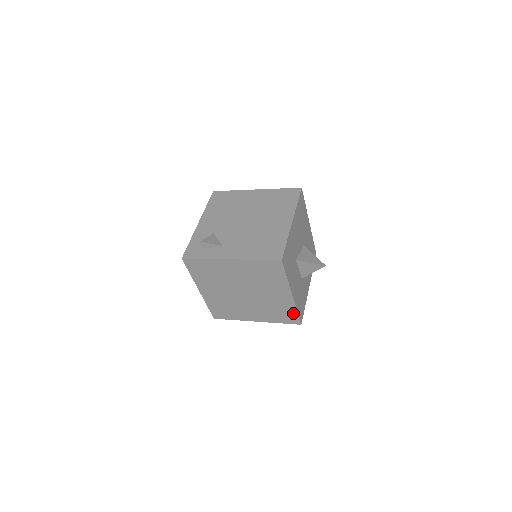
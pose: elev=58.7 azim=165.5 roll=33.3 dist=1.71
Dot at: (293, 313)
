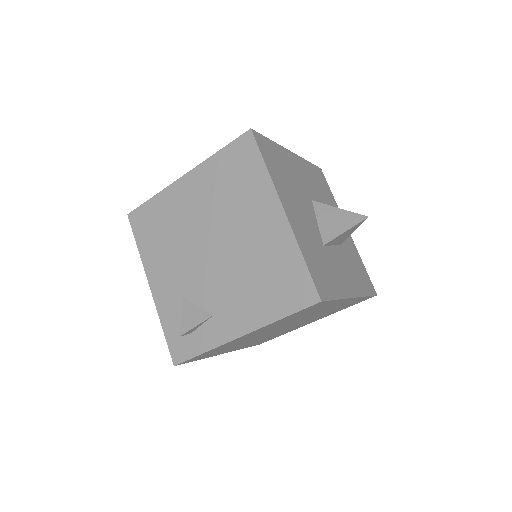
Dot at: (361, 299)
